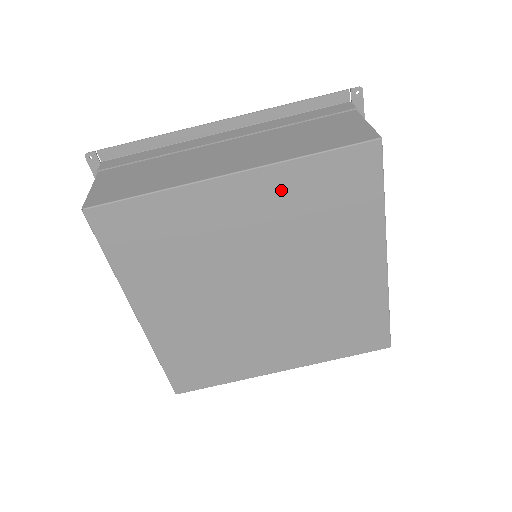
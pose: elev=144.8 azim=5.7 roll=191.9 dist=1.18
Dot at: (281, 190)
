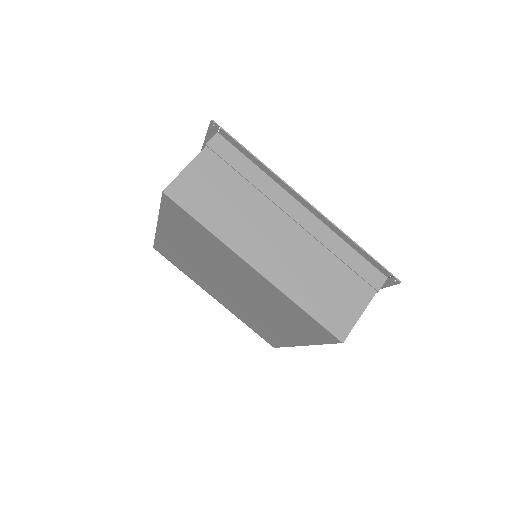
Dot at: (275, 295)
